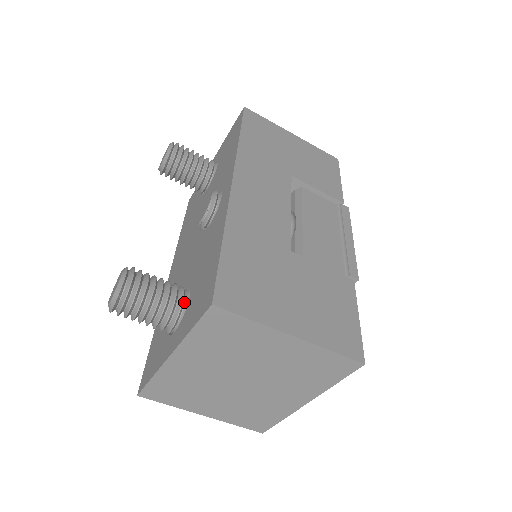
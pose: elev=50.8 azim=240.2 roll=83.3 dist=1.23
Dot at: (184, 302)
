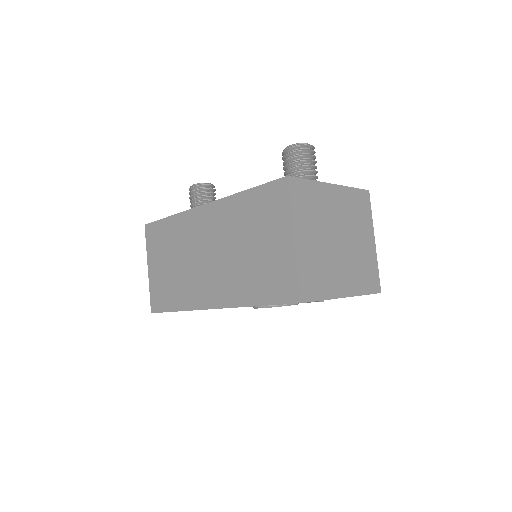
Dot at: occluded
